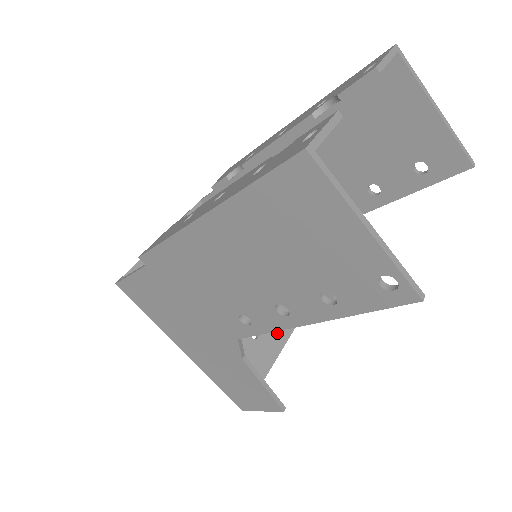
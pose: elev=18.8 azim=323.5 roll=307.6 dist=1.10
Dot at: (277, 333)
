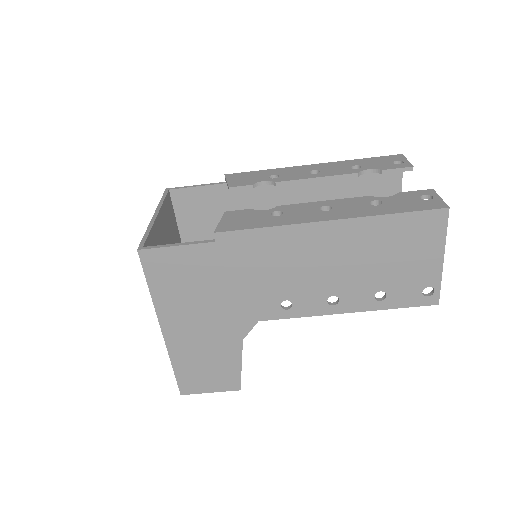
Dot at: occluded
